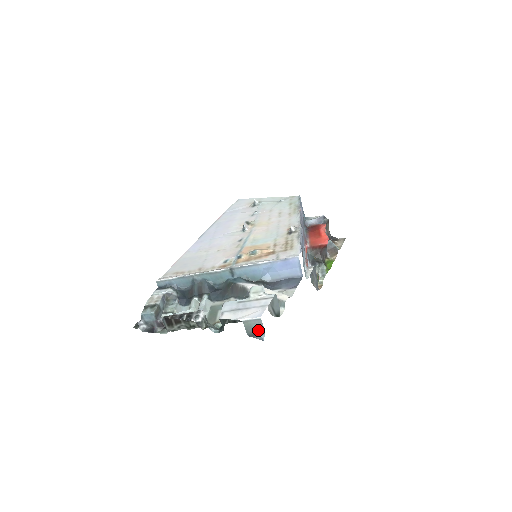
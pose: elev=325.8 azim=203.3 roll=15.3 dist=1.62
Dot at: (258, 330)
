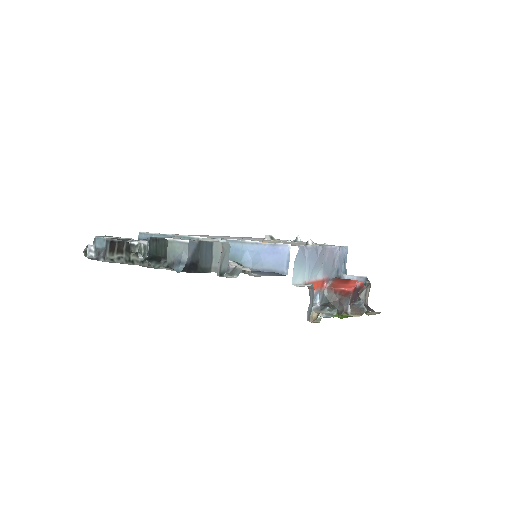
Dot at: (180, 258)
